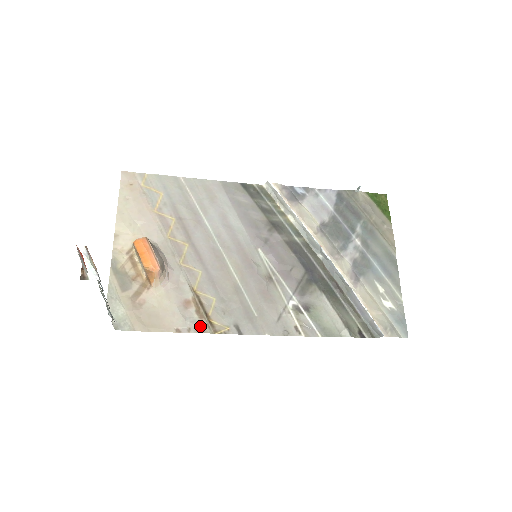
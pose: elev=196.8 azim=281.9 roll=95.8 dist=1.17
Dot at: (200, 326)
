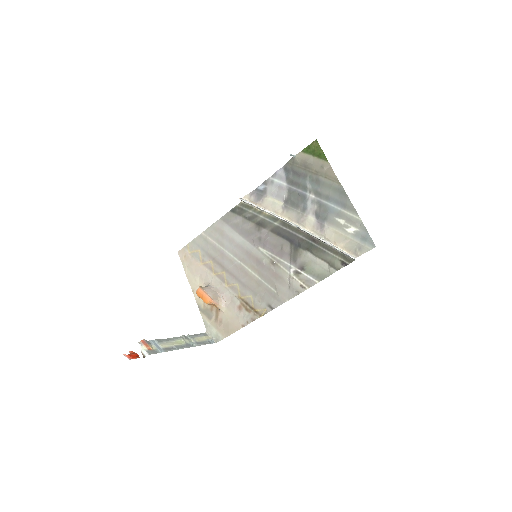
Dot at: (251, 317)
